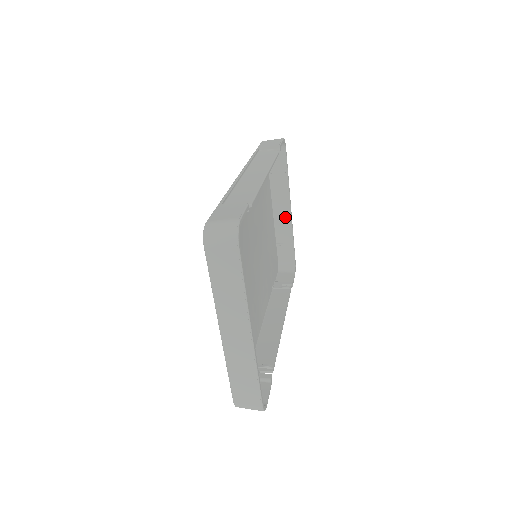
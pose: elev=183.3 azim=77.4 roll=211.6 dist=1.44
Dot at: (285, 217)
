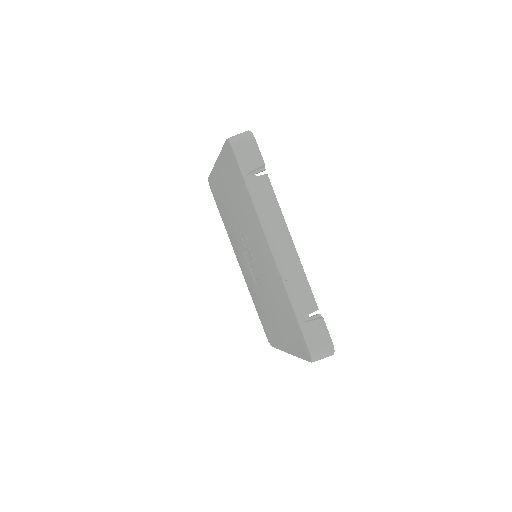
Dot at: occluded
